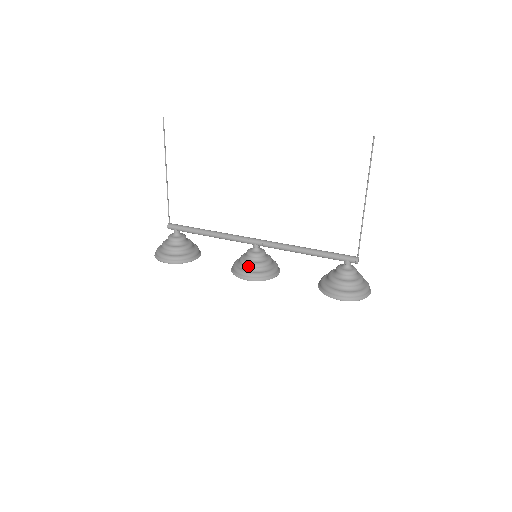
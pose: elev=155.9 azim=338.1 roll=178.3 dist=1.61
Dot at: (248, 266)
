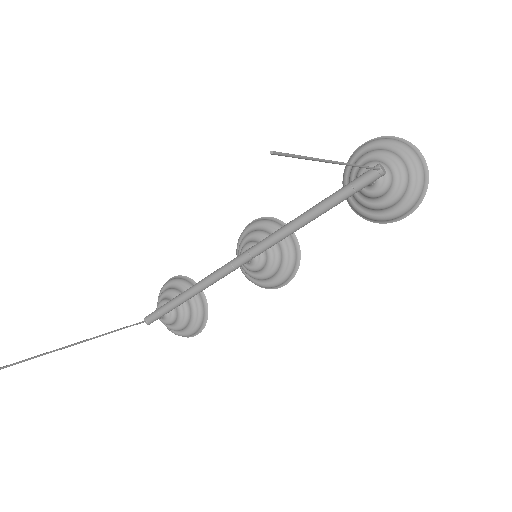
Dot at: (269, 278)
